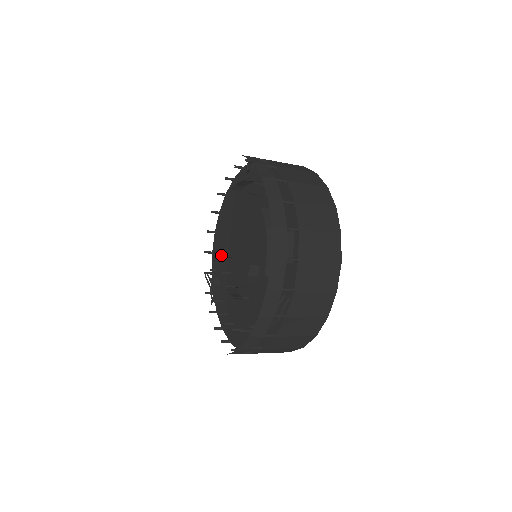
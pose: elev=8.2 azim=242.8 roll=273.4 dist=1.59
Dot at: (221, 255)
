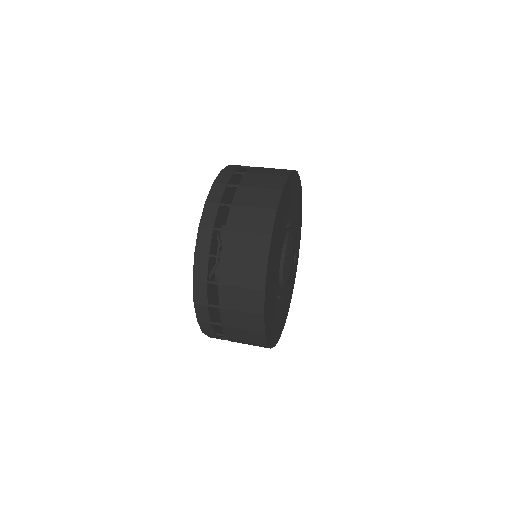
Dot at: occluded
